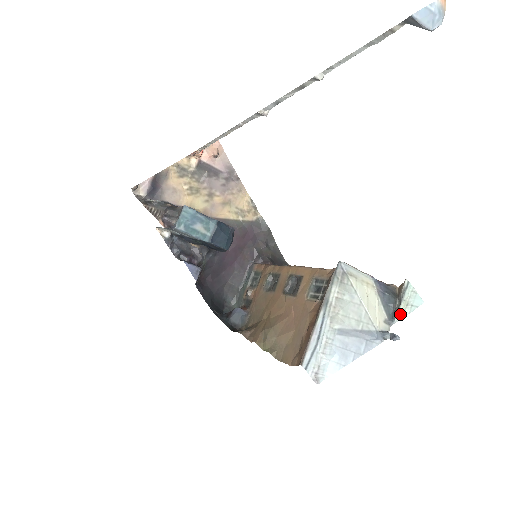
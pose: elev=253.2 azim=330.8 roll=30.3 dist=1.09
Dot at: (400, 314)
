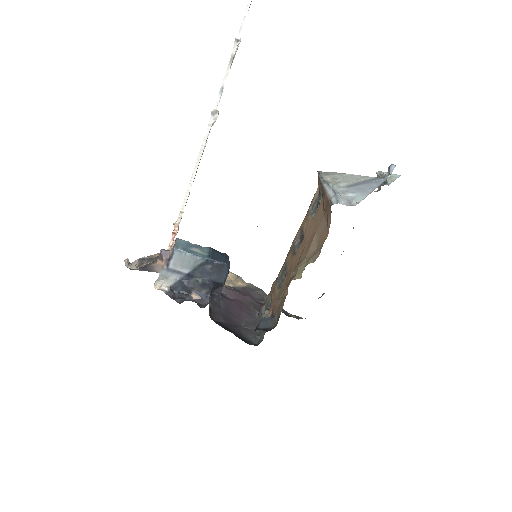
Dot at: (389, 181)
